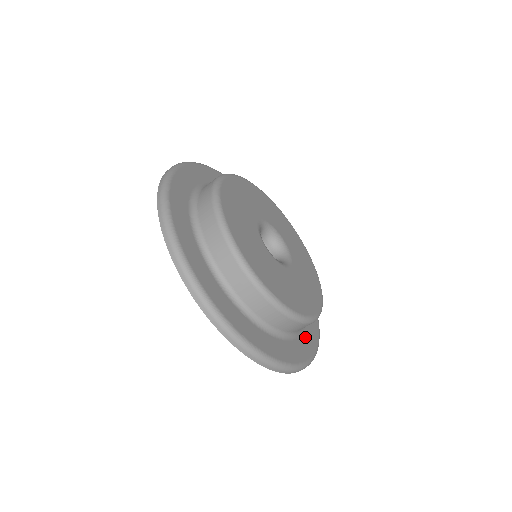
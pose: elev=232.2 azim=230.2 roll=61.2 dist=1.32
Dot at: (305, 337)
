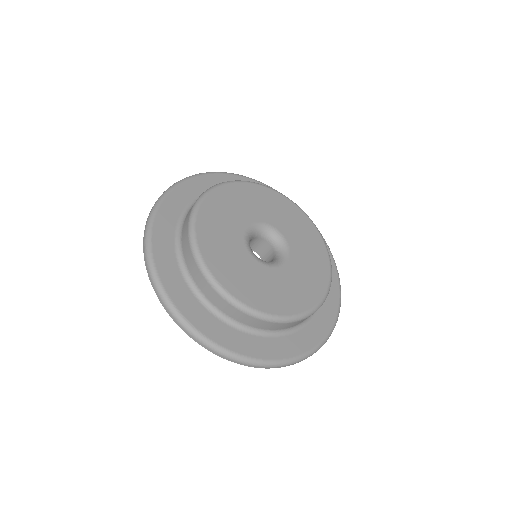
Dot at: (319, 316)
